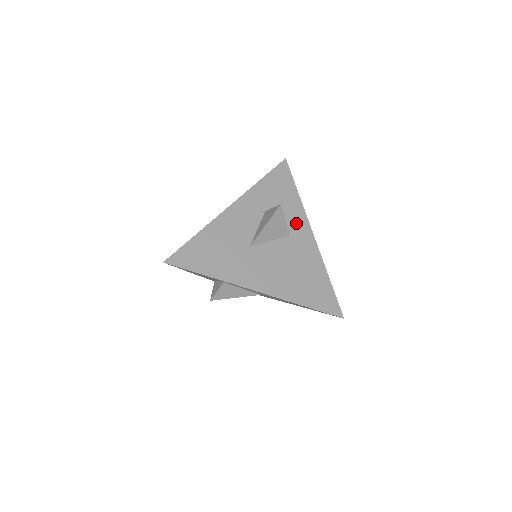
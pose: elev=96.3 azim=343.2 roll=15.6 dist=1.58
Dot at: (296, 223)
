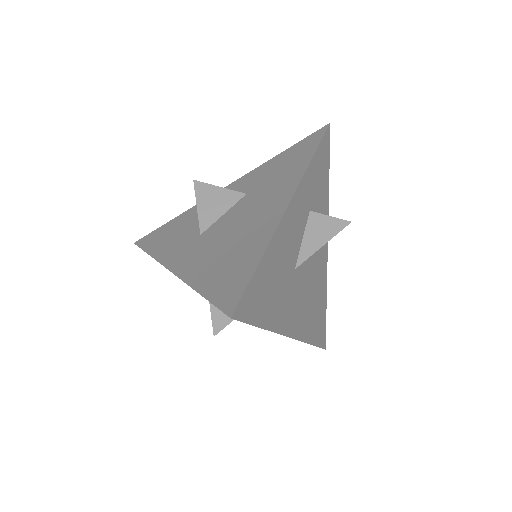
Dot at: occluded
